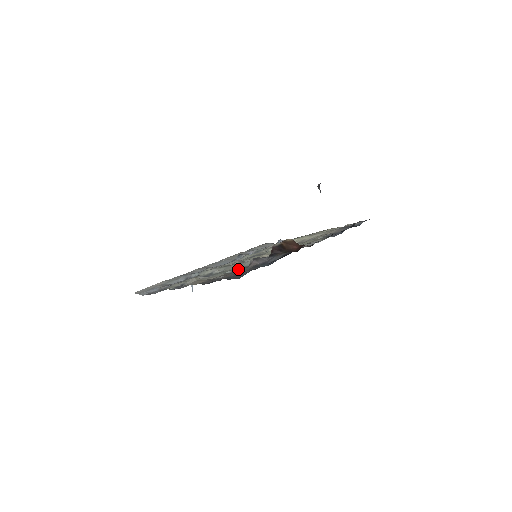
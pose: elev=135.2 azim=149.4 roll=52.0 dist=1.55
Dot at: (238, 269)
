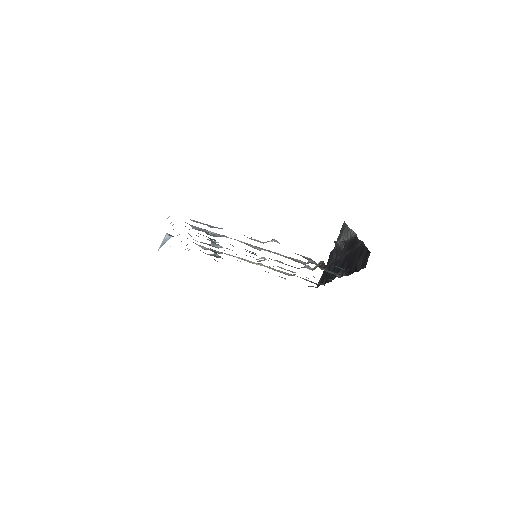
Dot at: (292, 259)
